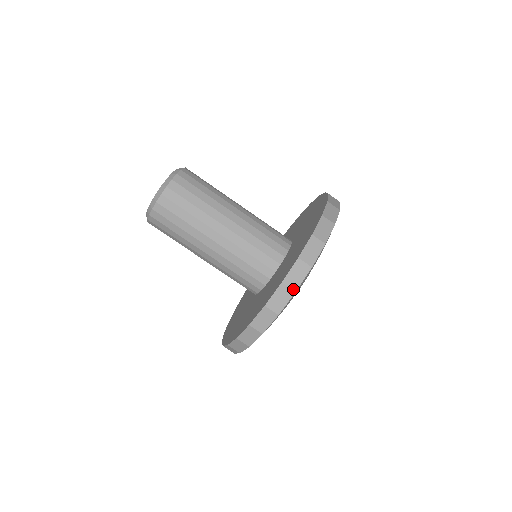
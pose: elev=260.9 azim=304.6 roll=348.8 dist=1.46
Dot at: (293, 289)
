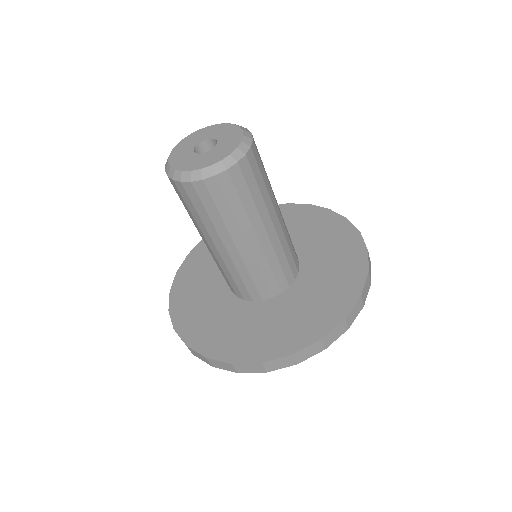
Dot at: (348, 326)
